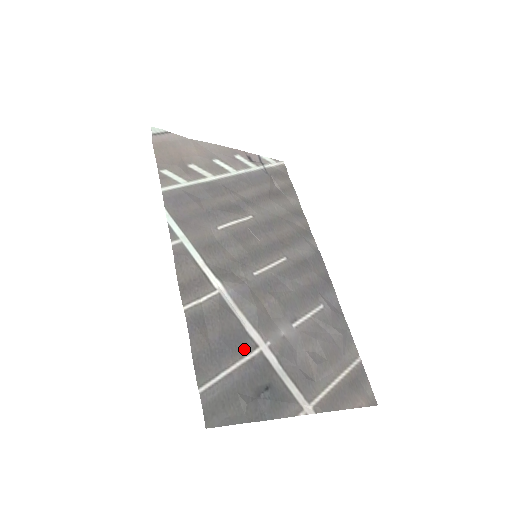
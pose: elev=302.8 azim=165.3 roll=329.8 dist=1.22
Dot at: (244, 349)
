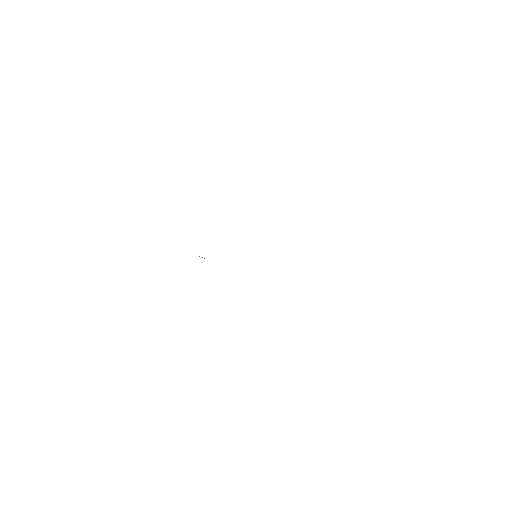
Dot at: occluded
